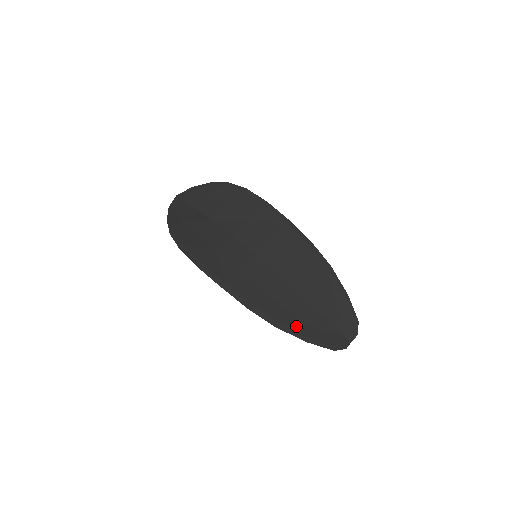
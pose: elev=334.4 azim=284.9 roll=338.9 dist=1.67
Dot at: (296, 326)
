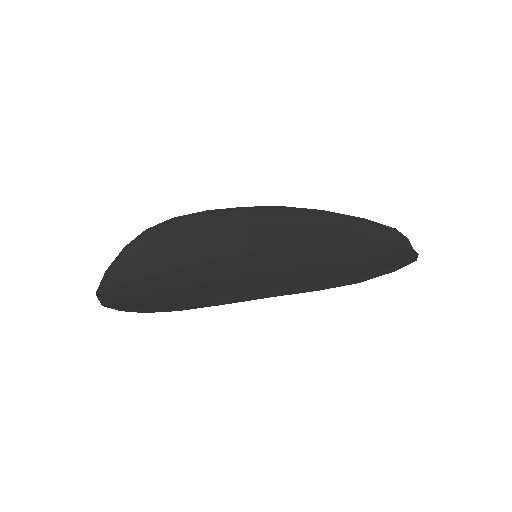
Dot at: (369, 269)
